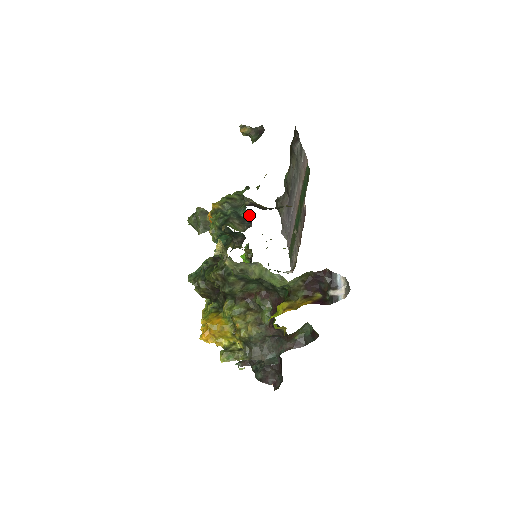
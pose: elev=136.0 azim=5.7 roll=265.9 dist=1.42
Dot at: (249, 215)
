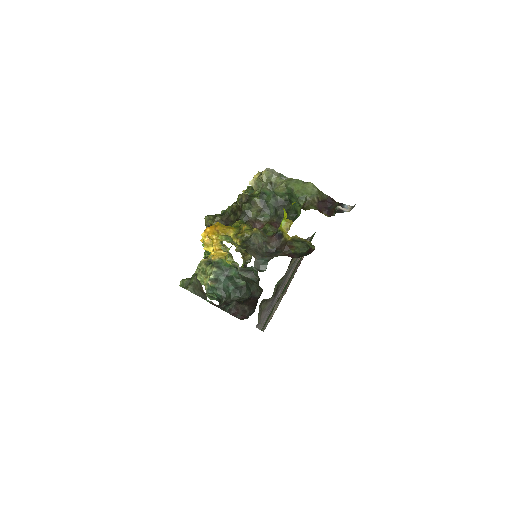
Dot at: occluded
